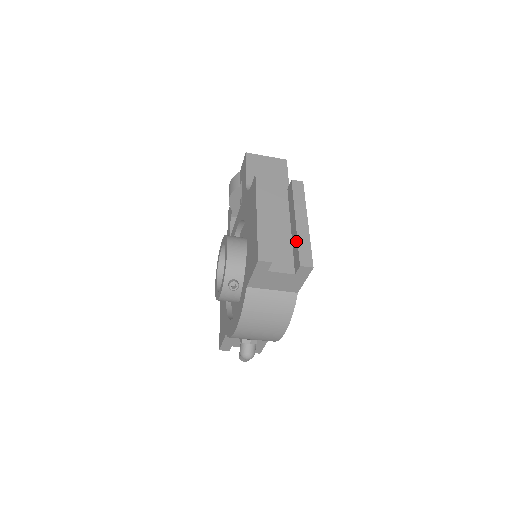
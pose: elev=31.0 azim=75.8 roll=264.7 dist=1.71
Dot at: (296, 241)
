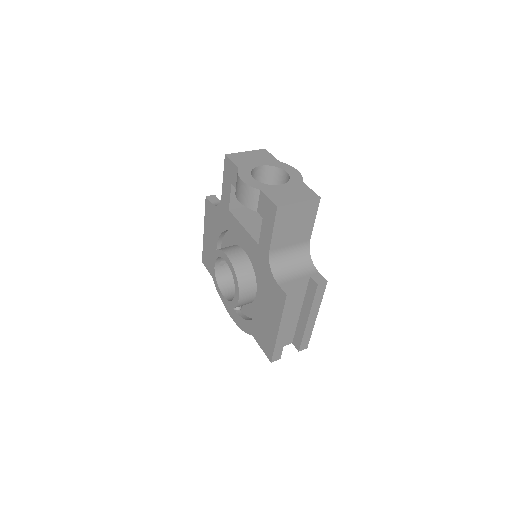
Dot at: (302, 334)
